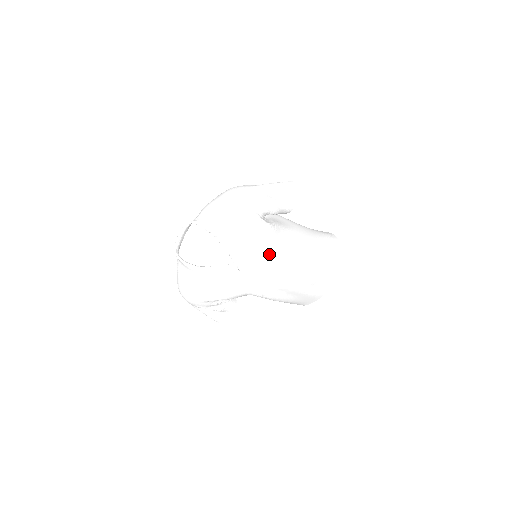
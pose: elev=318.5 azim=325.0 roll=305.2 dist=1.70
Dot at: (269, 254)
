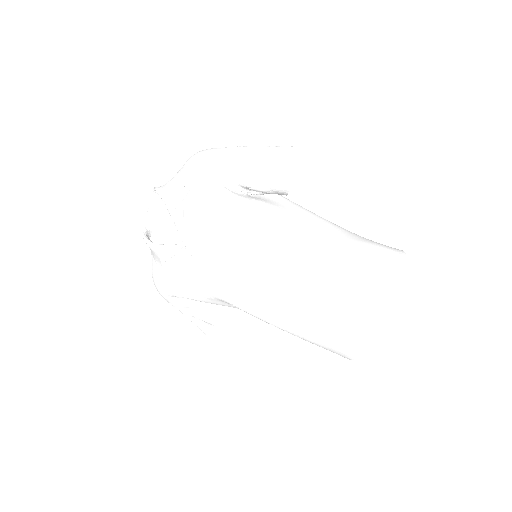
Dot at: (231, 238)
